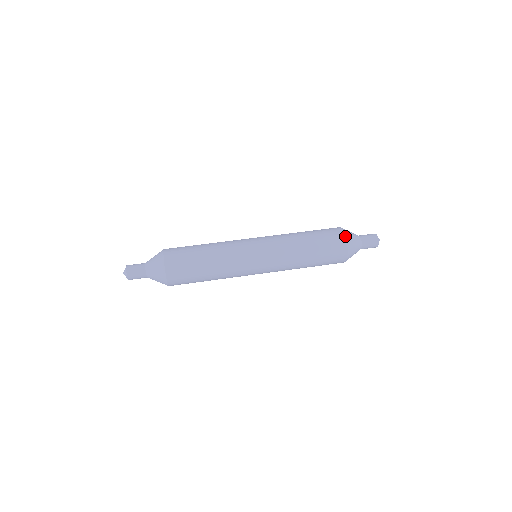
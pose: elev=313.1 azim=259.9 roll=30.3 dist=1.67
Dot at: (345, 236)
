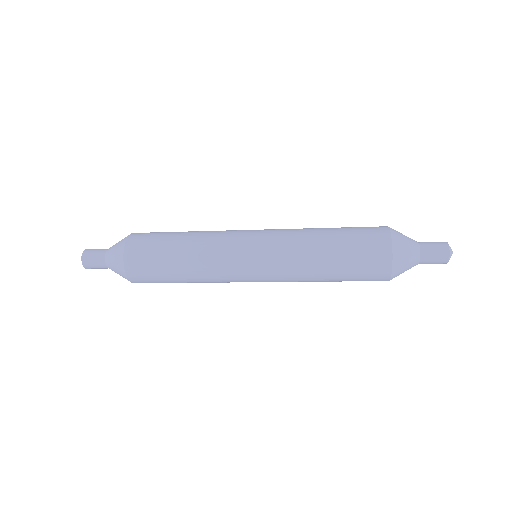
Dot at: occluded
